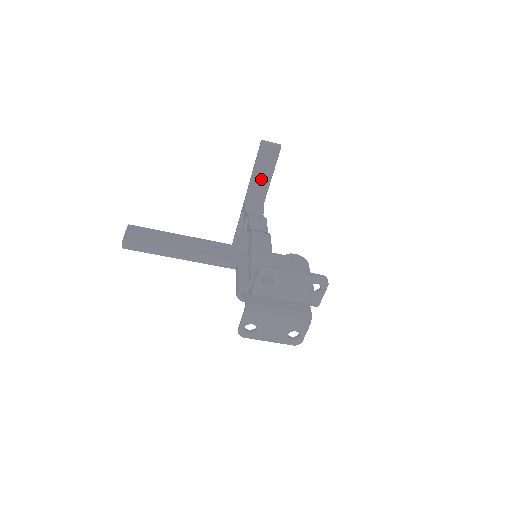
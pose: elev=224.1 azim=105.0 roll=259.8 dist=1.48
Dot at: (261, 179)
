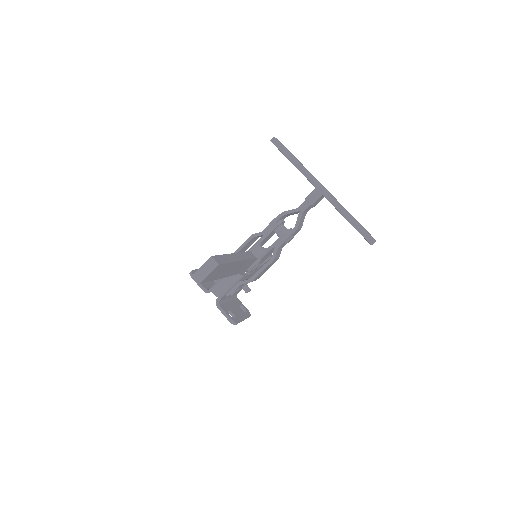
Dot at: occluded
